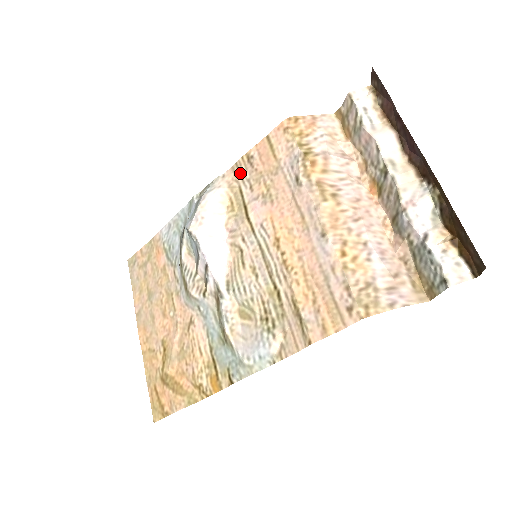
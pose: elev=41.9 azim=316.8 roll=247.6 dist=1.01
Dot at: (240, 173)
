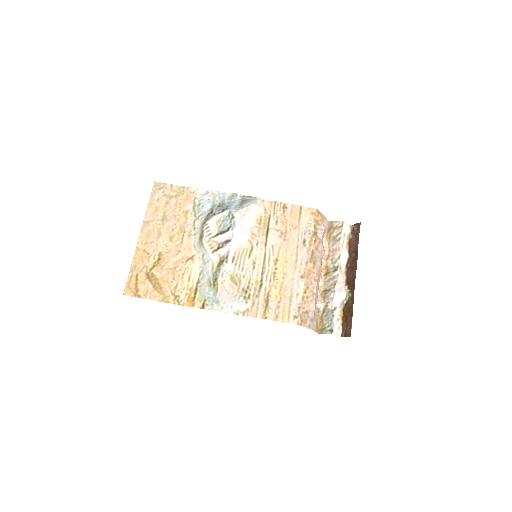
Dot at: (275, 209)
